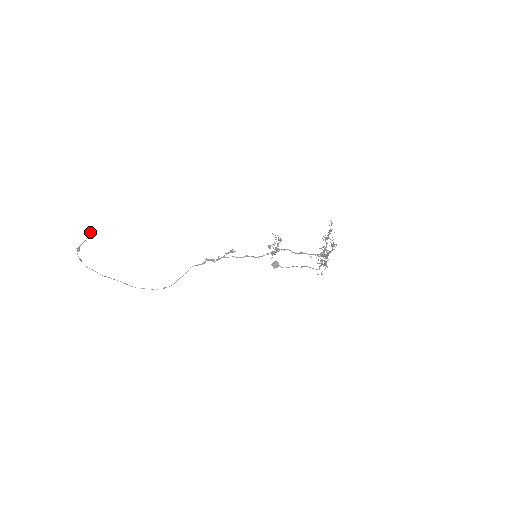
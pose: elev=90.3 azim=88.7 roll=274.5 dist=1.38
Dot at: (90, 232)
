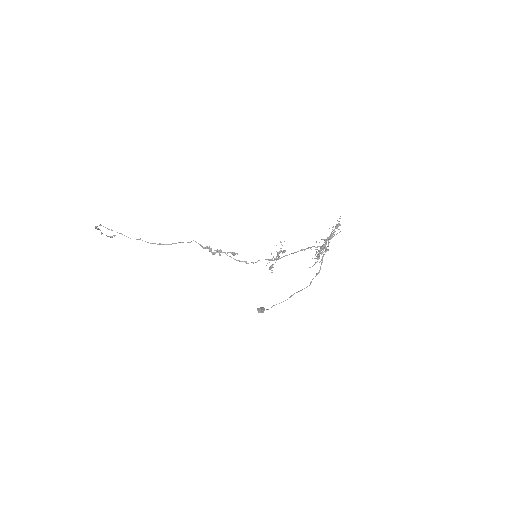
Dot at: (113, 235)
